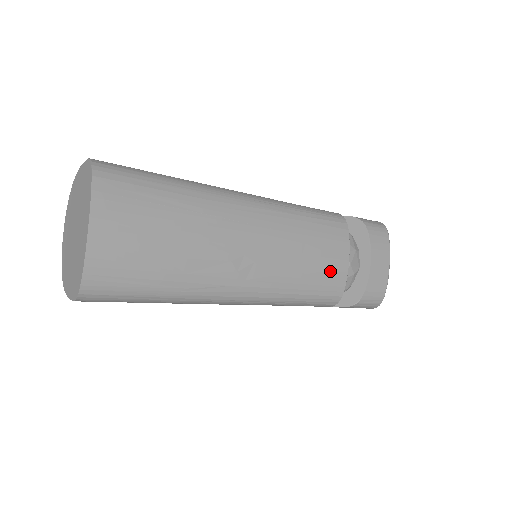
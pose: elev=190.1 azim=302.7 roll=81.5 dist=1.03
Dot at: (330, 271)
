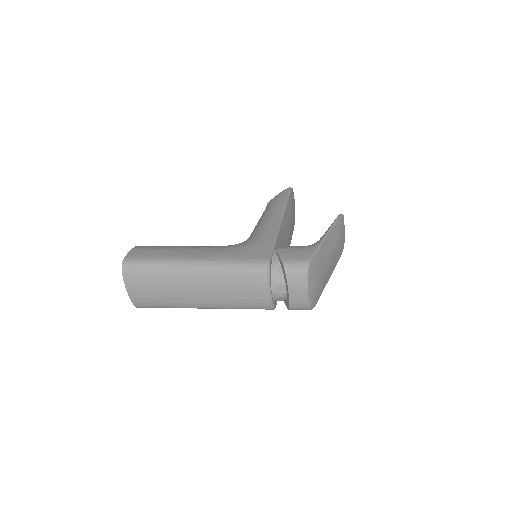
Dot at: (256, 299)
